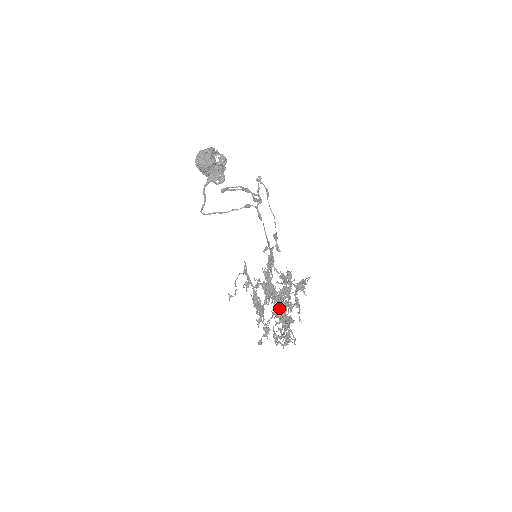
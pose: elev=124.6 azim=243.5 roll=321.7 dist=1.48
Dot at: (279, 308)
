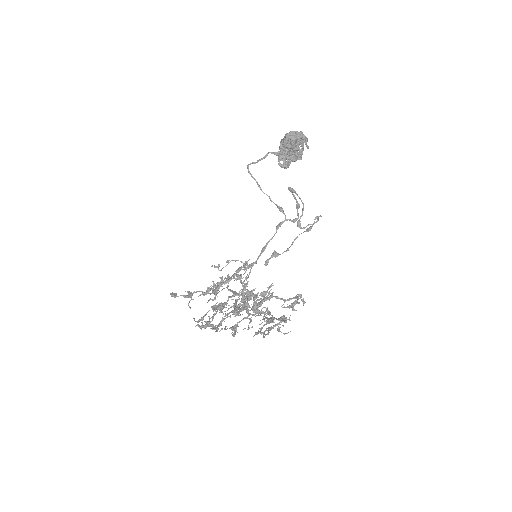
Dot at: occluded
